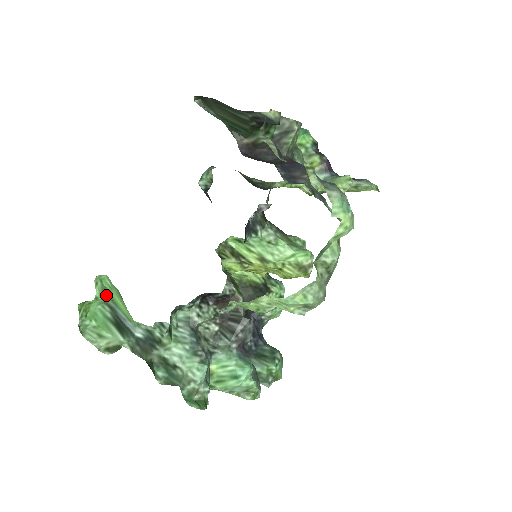
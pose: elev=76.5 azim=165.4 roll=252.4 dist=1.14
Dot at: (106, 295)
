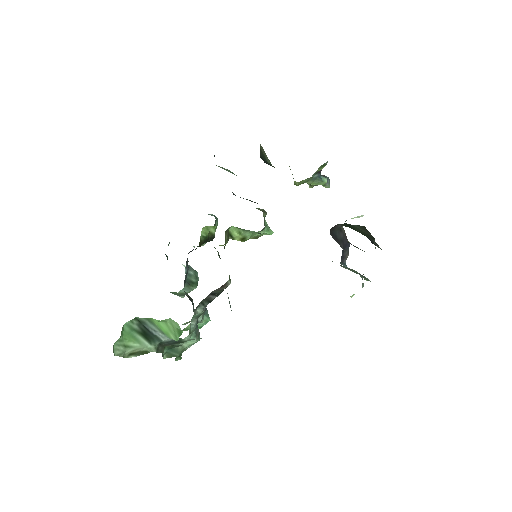
Dot at: occluded
